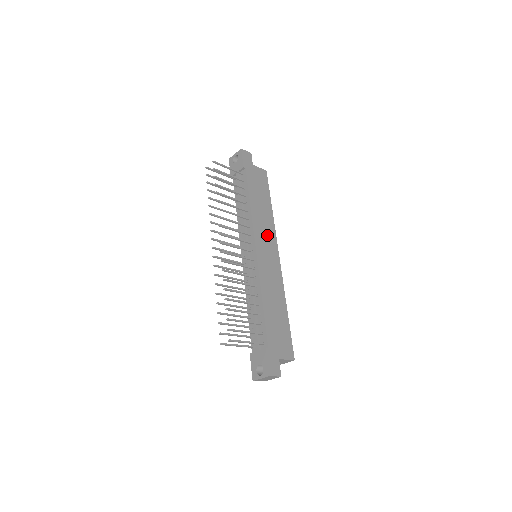
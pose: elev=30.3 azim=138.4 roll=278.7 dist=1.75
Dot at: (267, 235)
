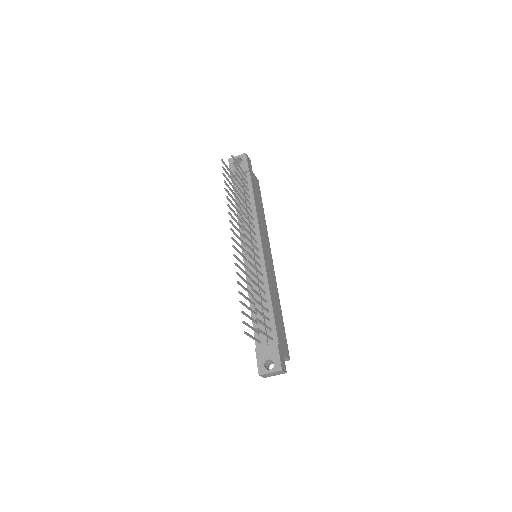
Dot at: (266, 239)
